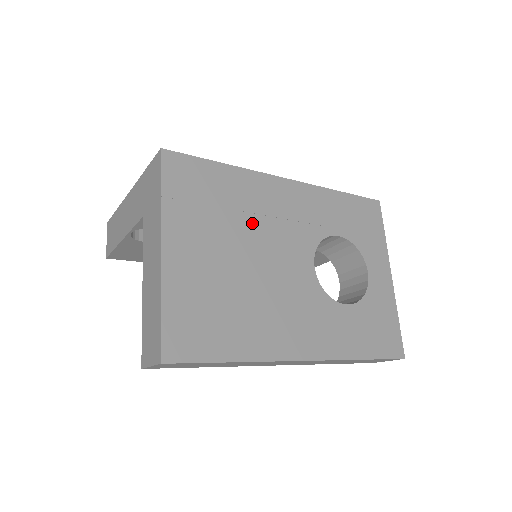
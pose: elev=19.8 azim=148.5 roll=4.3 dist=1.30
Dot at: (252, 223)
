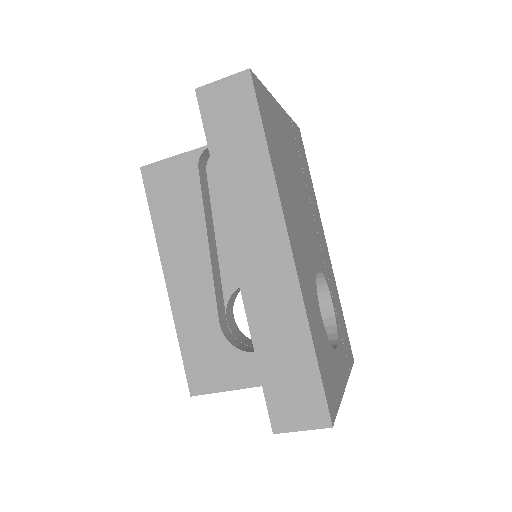
Dot at: (308, 200)
